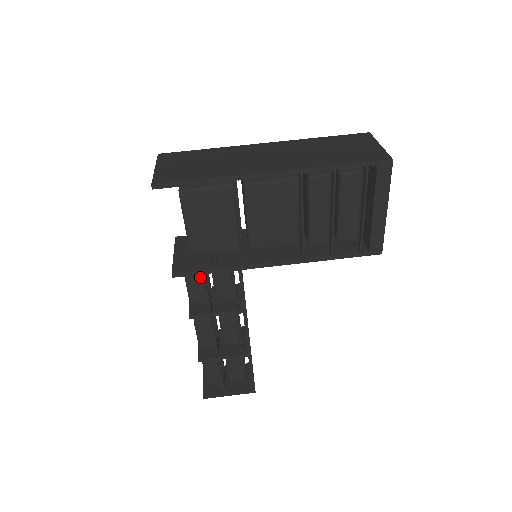
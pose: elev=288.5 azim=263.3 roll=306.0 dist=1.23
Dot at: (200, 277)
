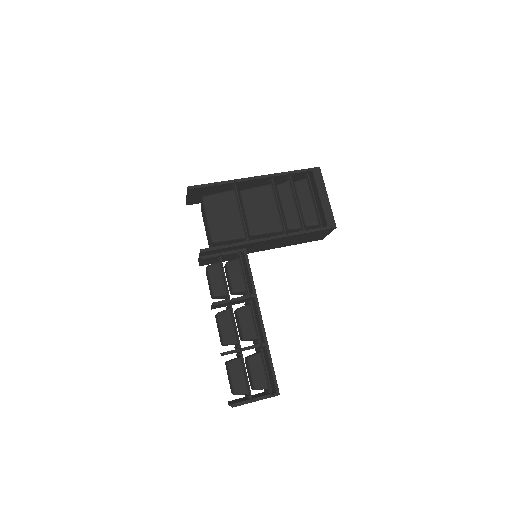
Dot at: (219, 269)
